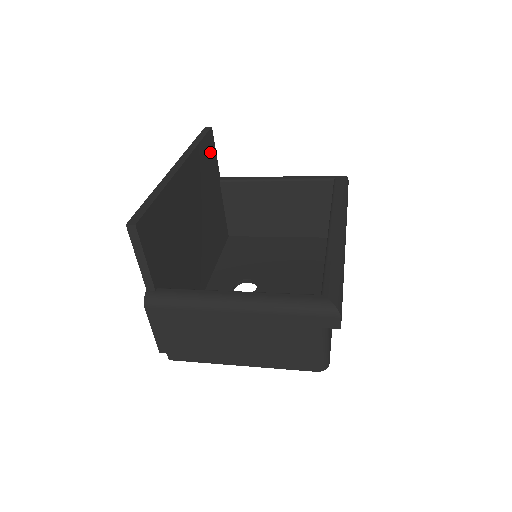
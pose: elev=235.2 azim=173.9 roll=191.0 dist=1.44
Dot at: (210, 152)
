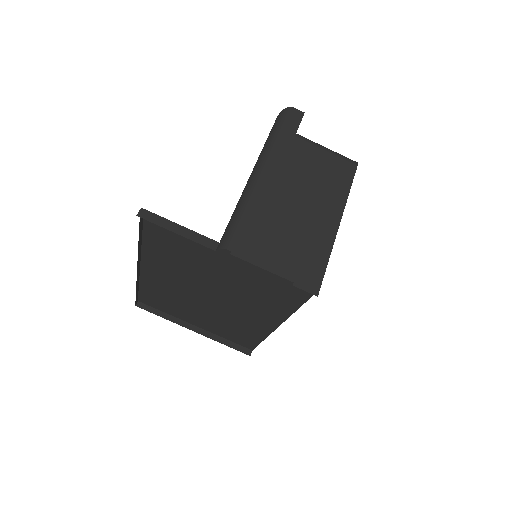
Dot at: (155, 303)
